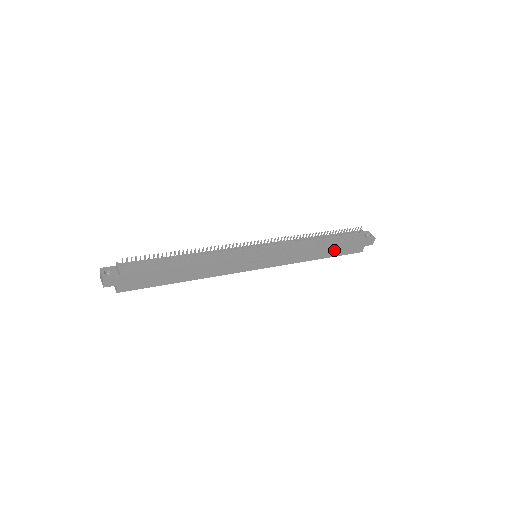
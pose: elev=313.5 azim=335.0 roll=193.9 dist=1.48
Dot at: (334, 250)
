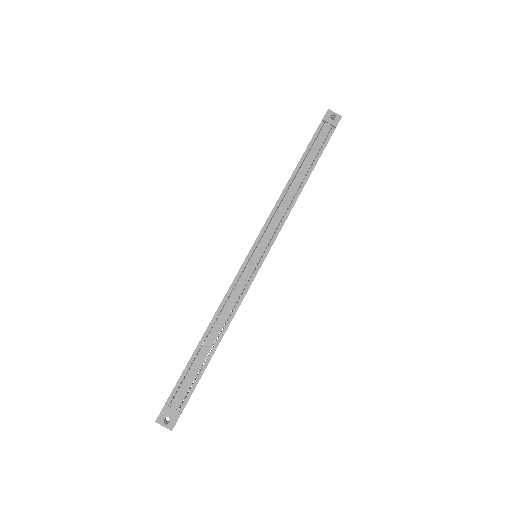
Dot at: occluded
